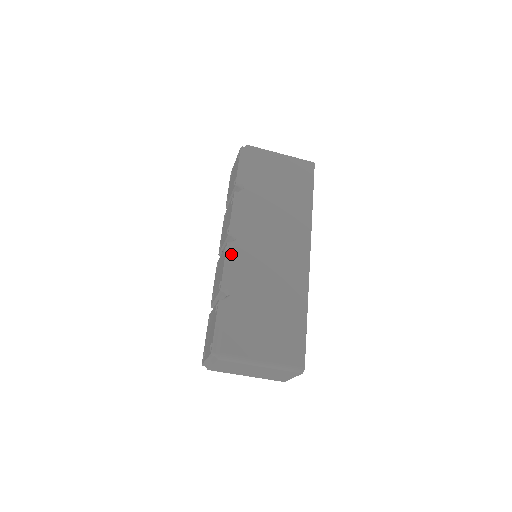
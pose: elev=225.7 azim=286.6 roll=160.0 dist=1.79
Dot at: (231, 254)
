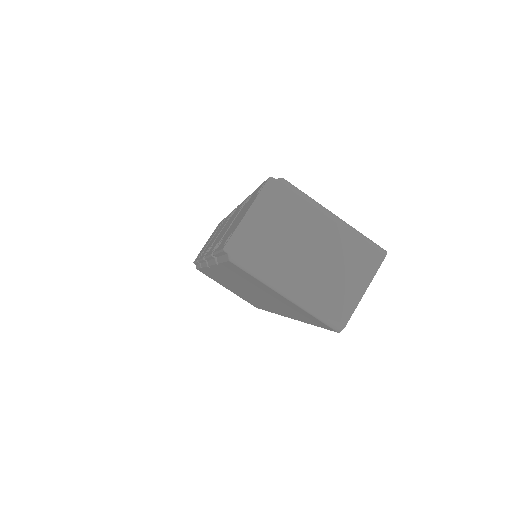
Dot at: occluded
